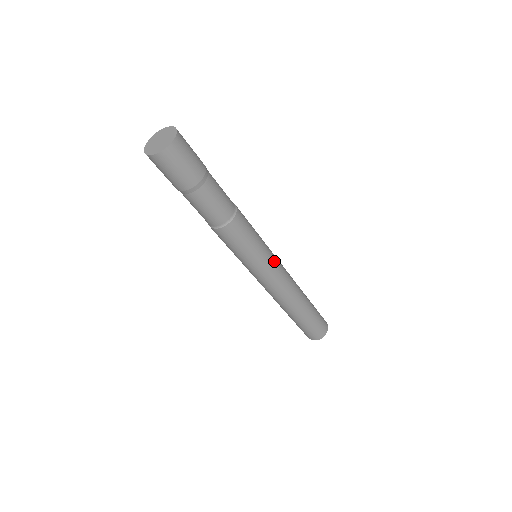
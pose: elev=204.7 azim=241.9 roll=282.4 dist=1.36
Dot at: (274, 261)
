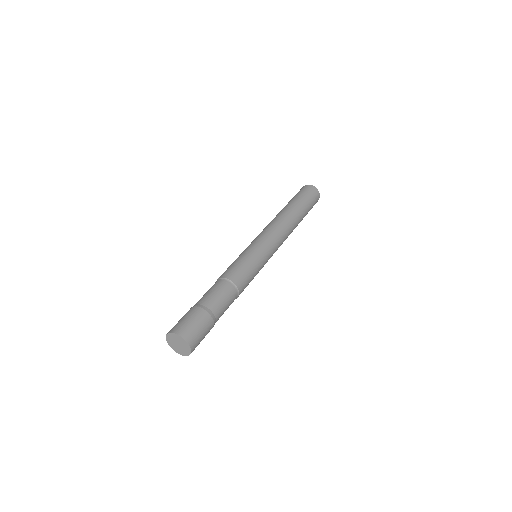
Dot at: (271, 254)
